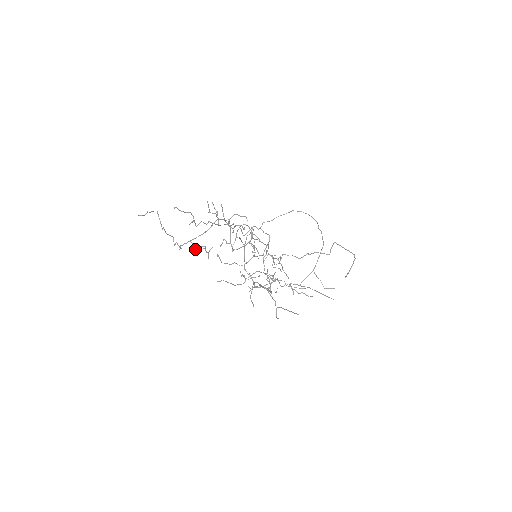
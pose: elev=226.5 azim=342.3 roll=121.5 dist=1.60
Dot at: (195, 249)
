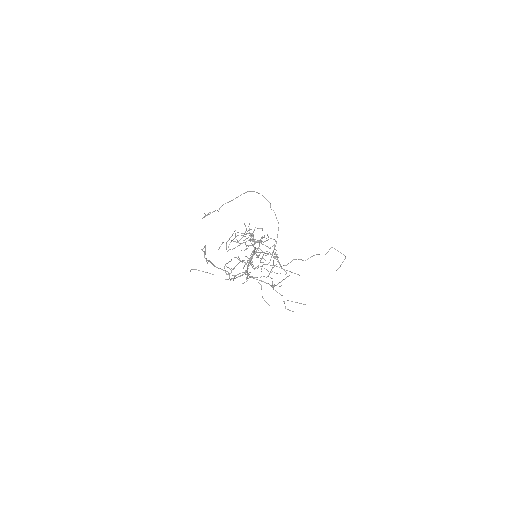
Dot at: (238, 274)
